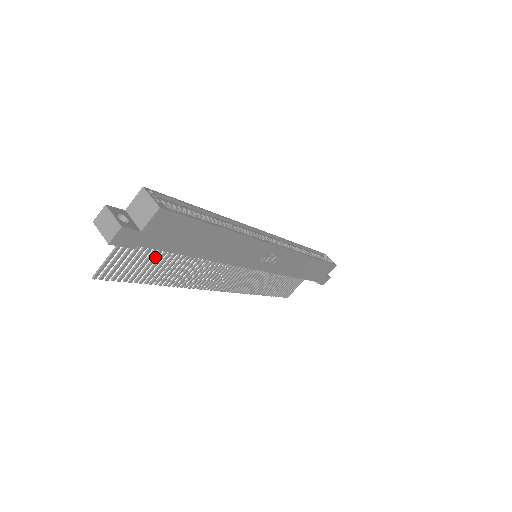
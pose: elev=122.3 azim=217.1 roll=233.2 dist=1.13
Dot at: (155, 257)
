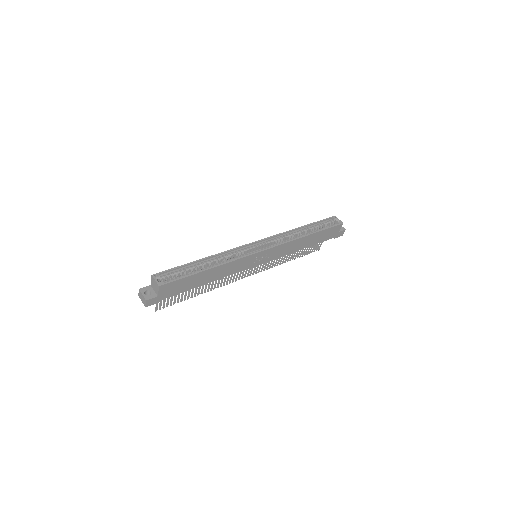
Dot at: occluded
